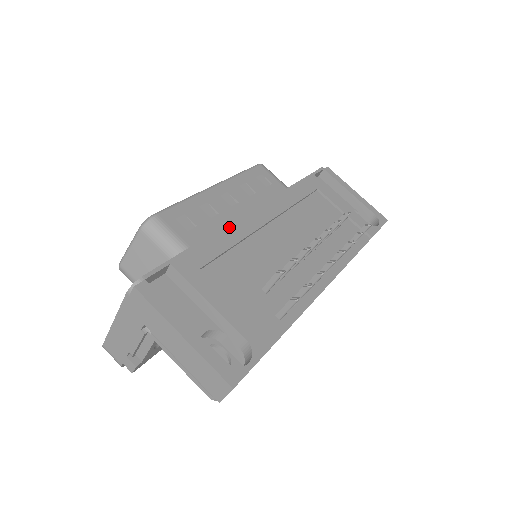
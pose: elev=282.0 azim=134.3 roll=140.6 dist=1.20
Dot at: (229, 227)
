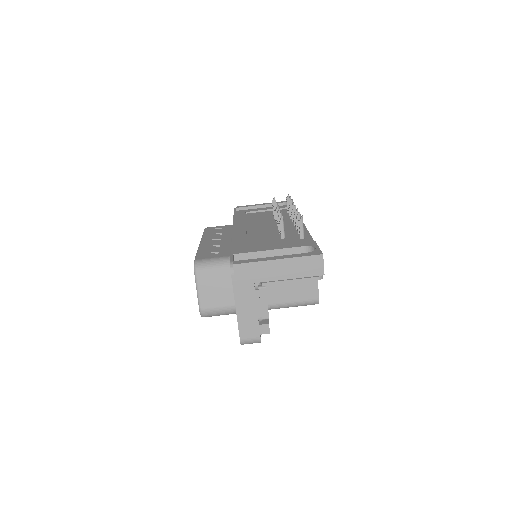
Dot at: (234, 237)
